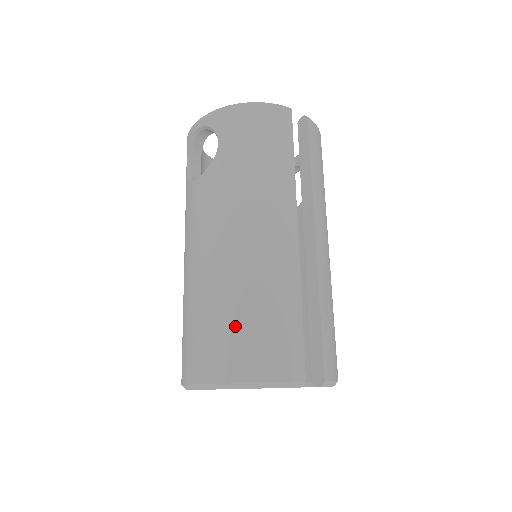
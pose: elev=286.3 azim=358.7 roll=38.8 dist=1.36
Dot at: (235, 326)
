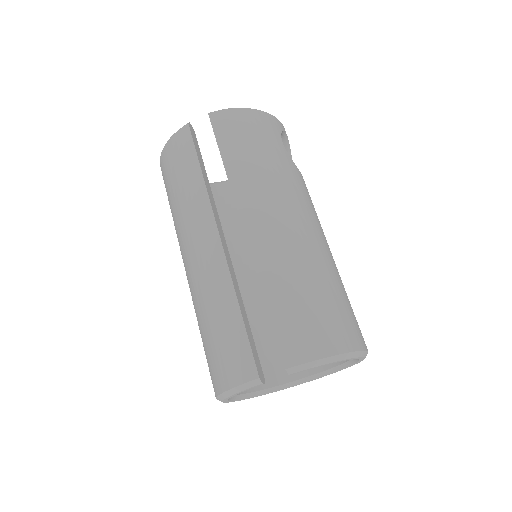
Dot at: (206, 346)
